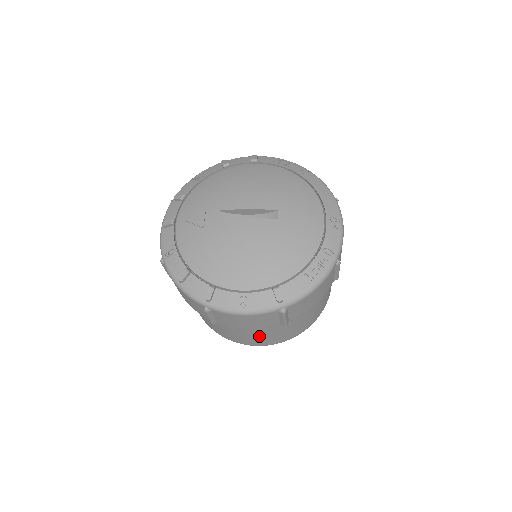
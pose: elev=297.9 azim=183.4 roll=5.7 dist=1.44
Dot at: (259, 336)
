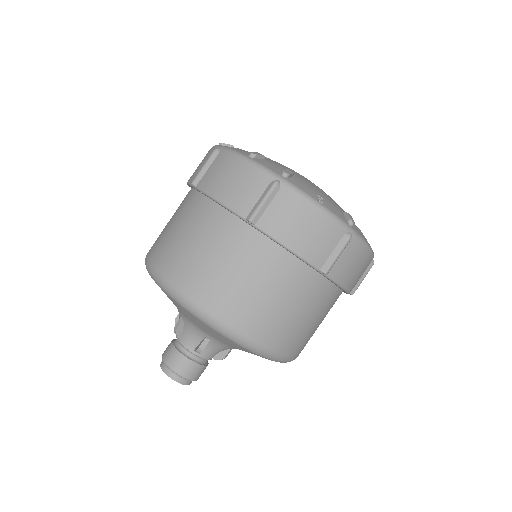
Dot at: (264, 296)
